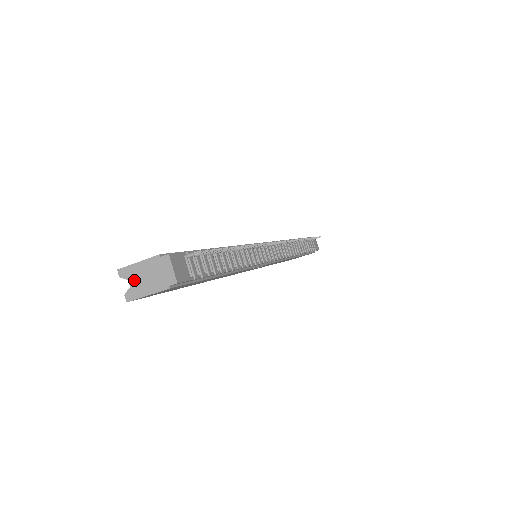
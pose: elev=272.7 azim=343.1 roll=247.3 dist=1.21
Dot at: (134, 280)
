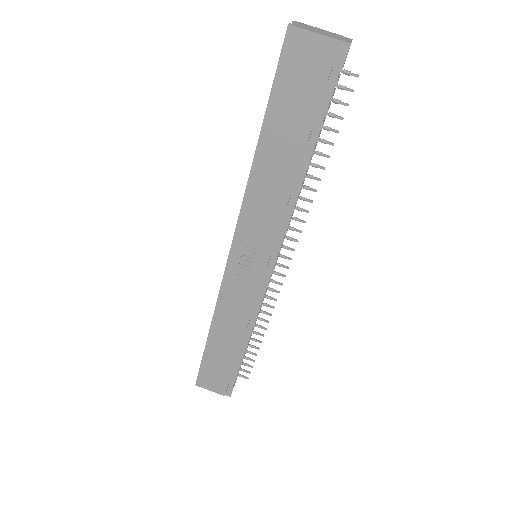
Dot at: (307, 27)
